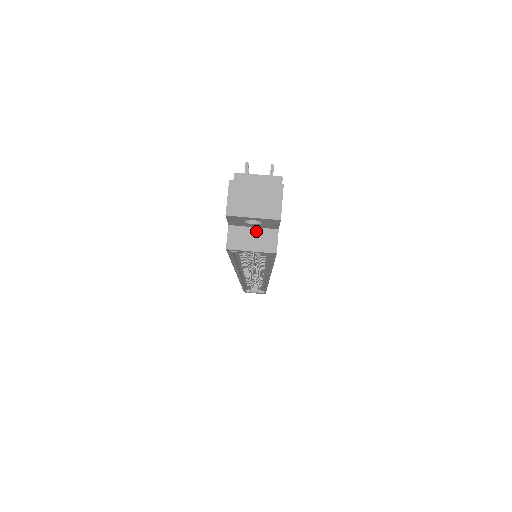
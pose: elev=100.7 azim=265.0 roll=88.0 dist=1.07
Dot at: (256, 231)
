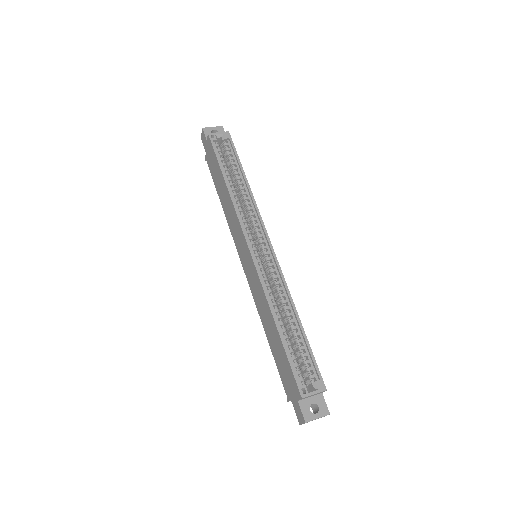
Dot at: occluded
